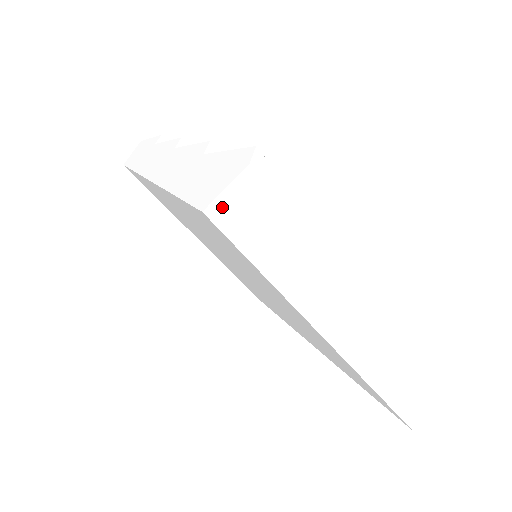
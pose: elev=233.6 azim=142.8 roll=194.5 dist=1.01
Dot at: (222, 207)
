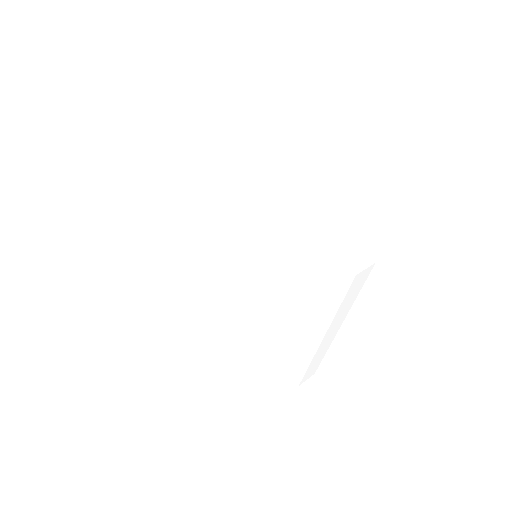
Dot at: (359, 275)
